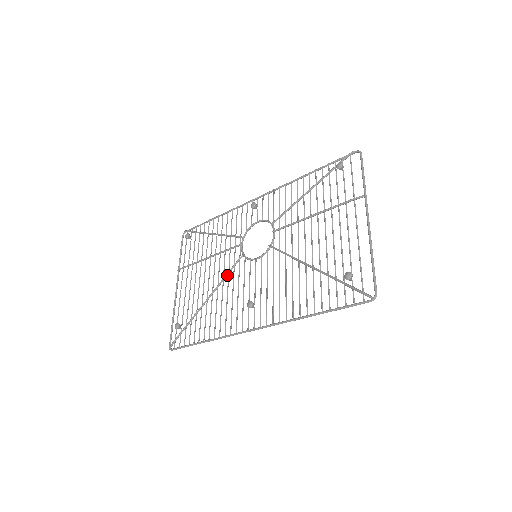
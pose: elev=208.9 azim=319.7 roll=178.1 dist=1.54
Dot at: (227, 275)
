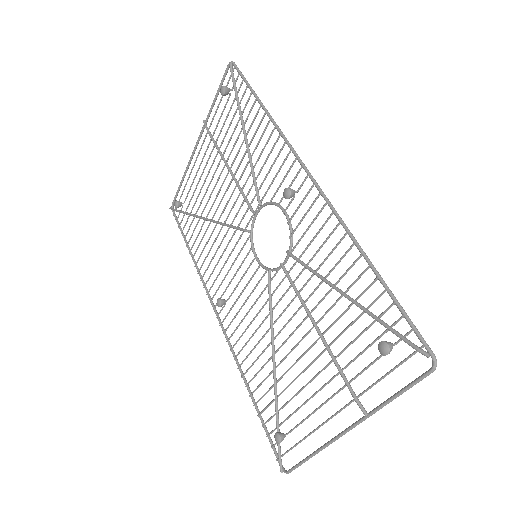
Dot at: (228, 226)
